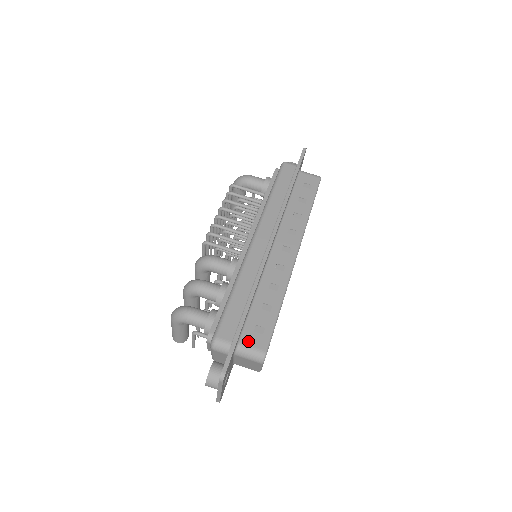
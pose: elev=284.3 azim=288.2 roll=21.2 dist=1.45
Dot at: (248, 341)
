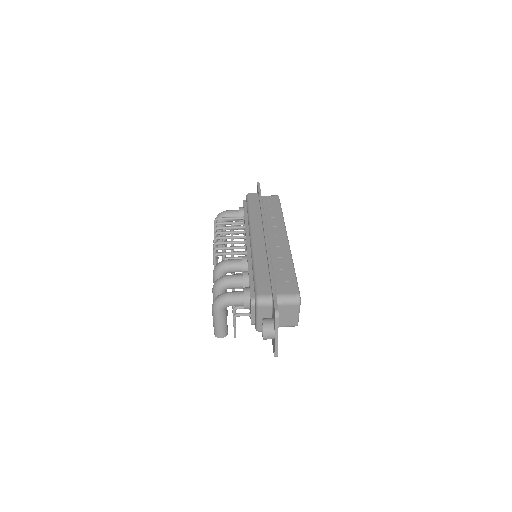
Dot at: (282, 292)
